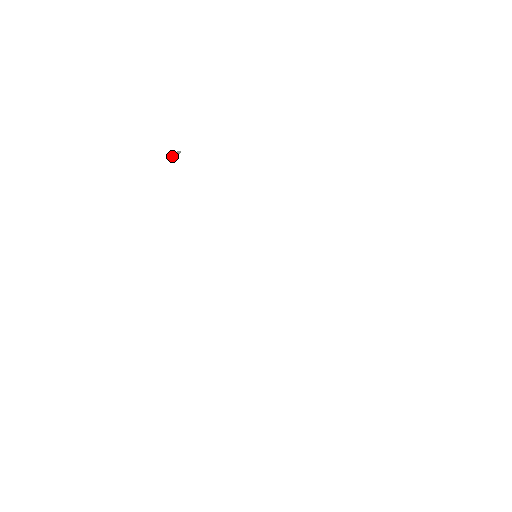
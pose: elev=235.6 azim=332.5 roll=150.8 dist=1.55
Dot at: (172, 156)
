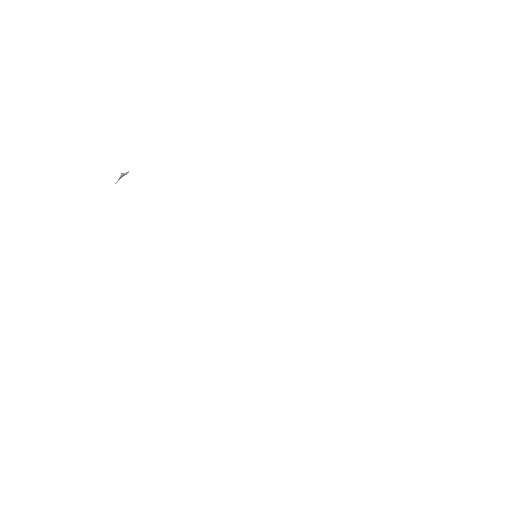
Dot at: (118, 179)
